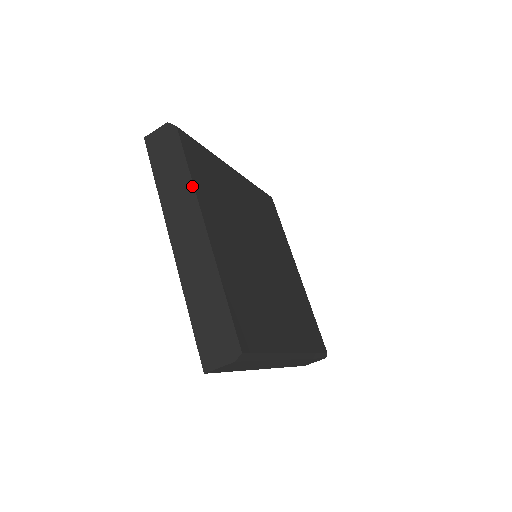
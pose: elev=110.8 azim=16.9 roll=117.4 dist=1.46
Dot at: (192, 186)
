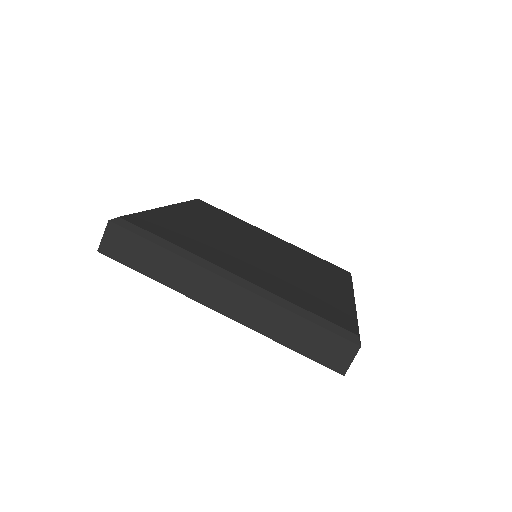
Dot at: (188, 253)
